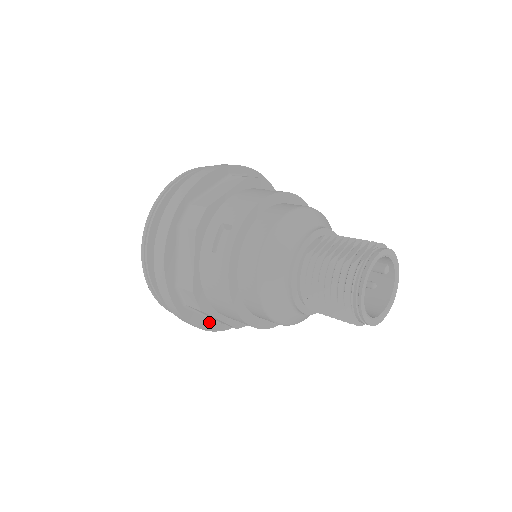
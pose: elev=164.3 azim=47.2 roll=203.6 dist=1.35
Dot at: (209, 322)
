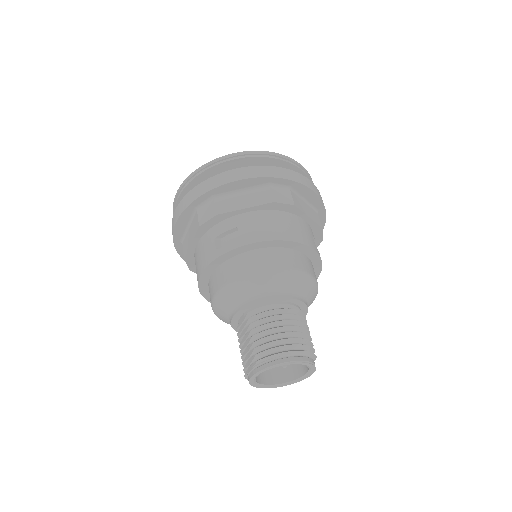
Dot at: occluded
